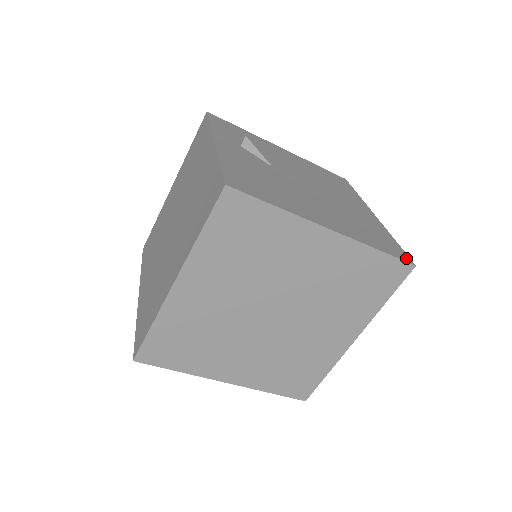
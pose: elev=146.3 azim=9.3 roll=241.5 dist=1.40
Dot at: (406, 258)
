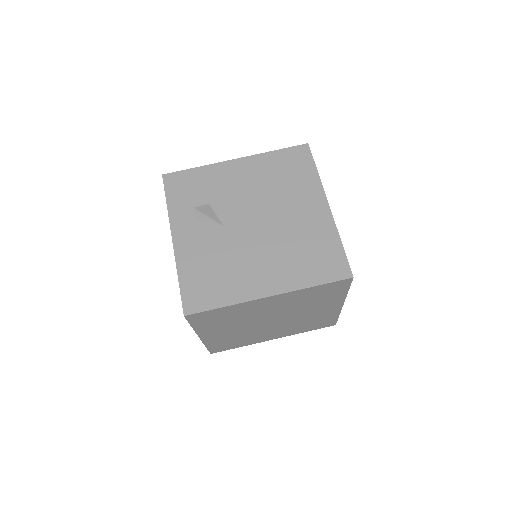
Dot at: (345, 272)
